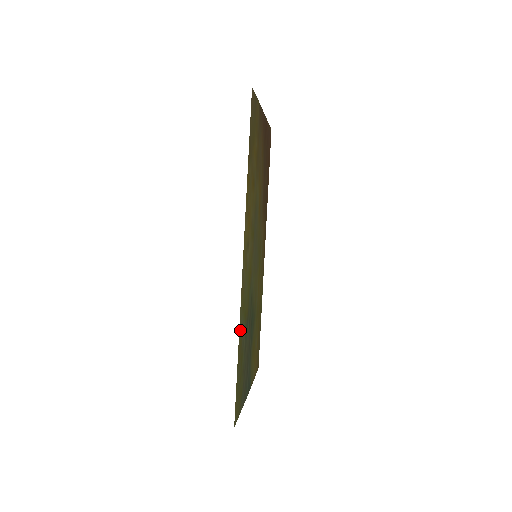
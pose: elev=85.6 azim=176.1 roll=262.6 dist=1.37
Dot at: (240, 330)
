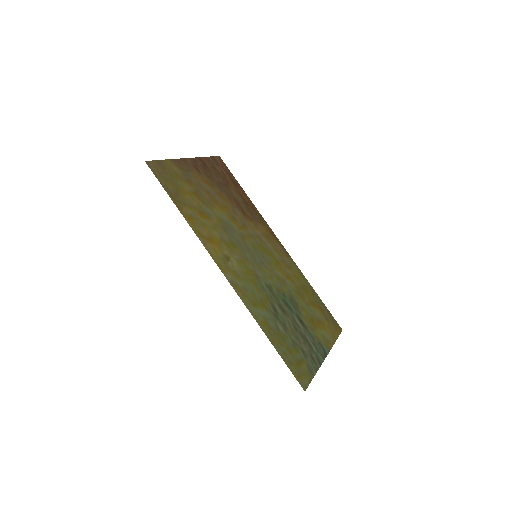
Dot at: (259, 320)
